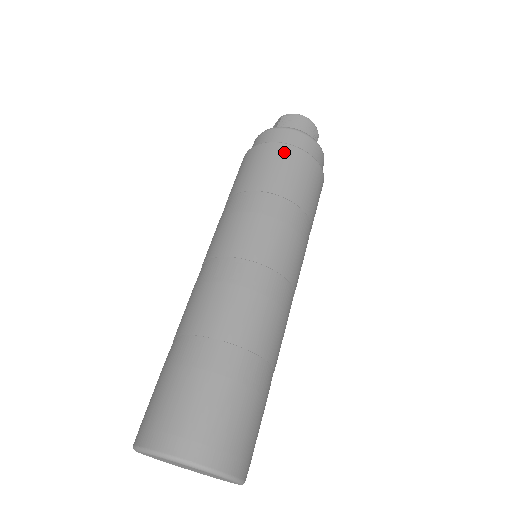
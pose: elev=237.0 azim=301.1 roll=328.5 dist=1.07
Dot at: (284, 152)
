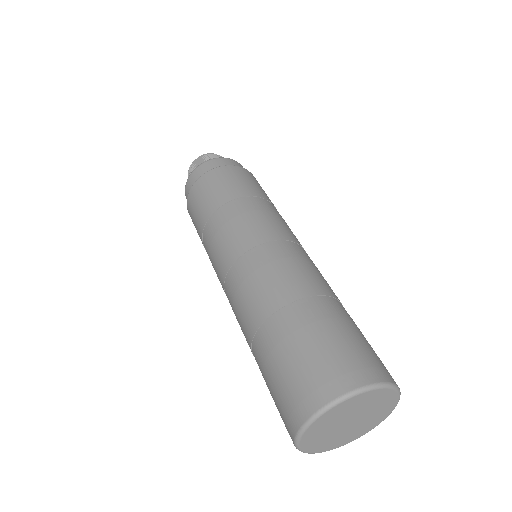
Dot at: (246, 172)
